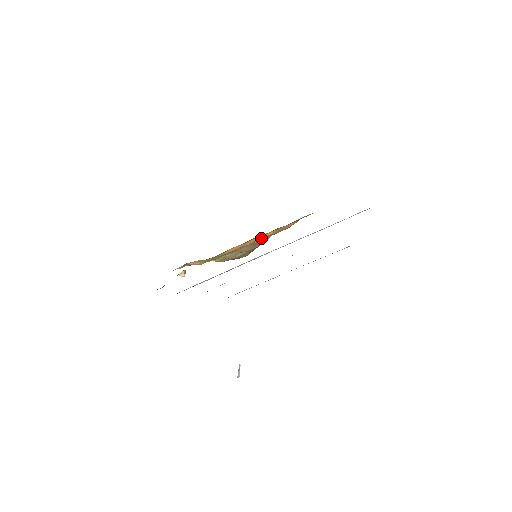
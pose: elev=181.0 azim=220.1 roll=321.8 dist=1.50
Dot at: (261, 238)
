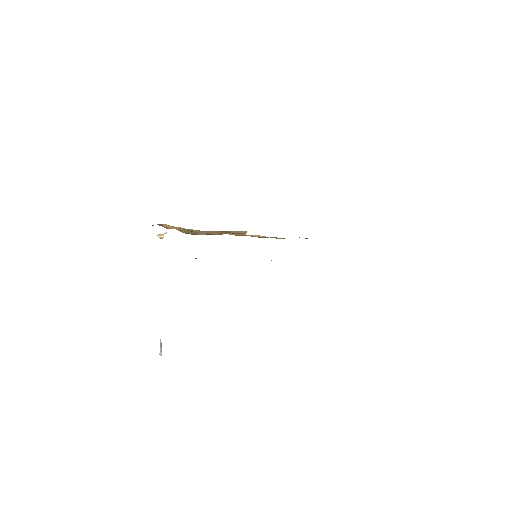
Dot at: (251, 236)
